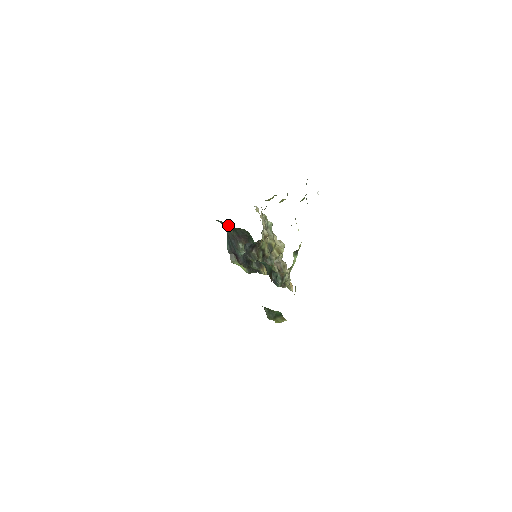
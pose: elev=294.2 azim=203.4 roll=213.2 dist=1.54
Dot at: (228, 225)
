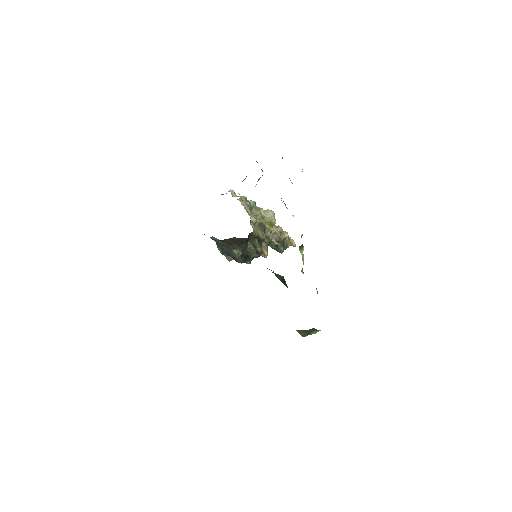
Dot at: (213, 237)
